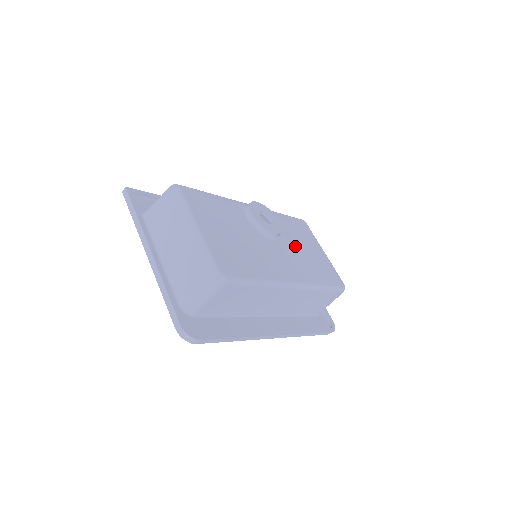
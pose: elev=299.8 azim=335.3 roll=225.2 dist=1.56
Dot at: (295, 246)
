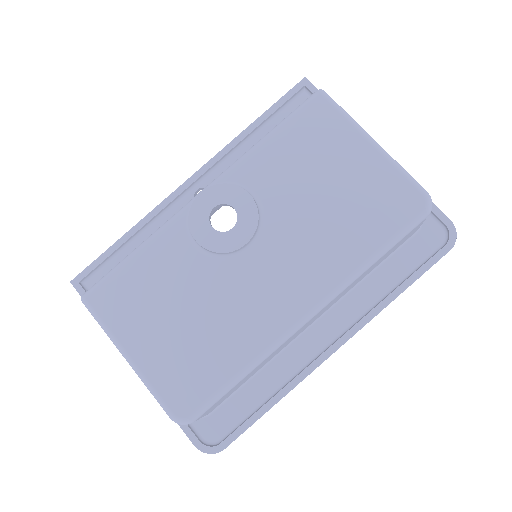
Dot at: (298, 212)
